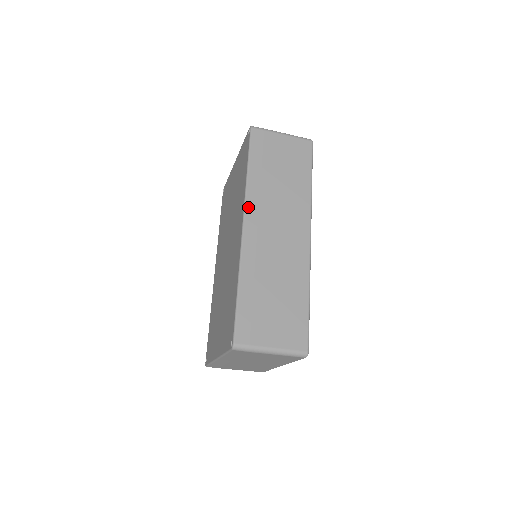
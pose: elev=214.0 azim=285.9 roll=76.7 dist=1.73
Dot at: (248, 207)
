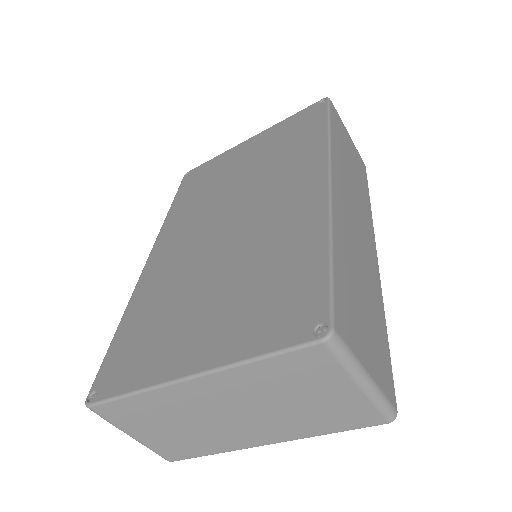
Dot at: (333, 163)
